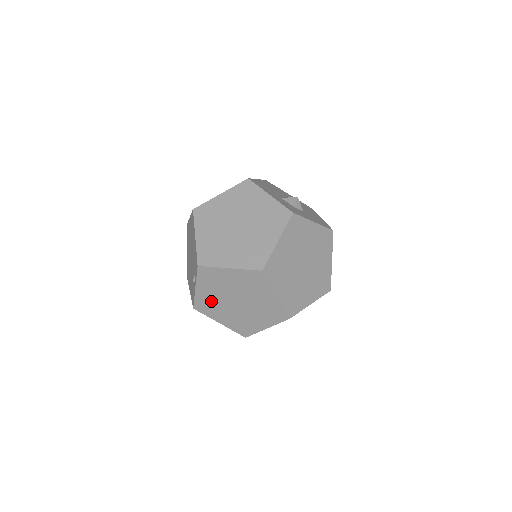
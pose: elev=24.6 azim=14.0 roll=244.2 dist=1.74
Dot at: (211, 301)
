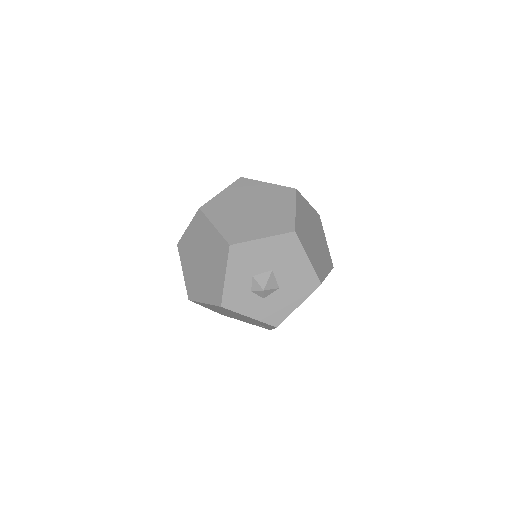
Dot at: occluded
